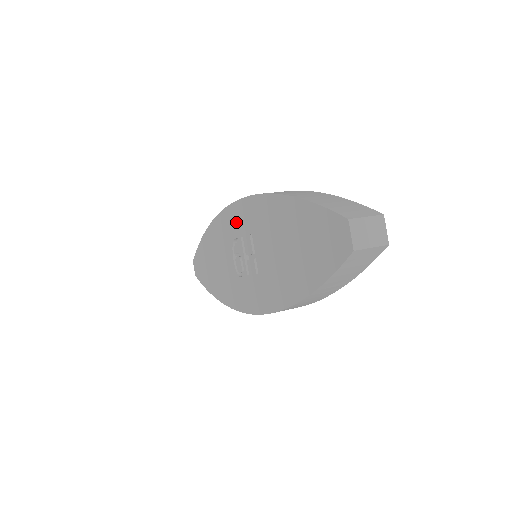
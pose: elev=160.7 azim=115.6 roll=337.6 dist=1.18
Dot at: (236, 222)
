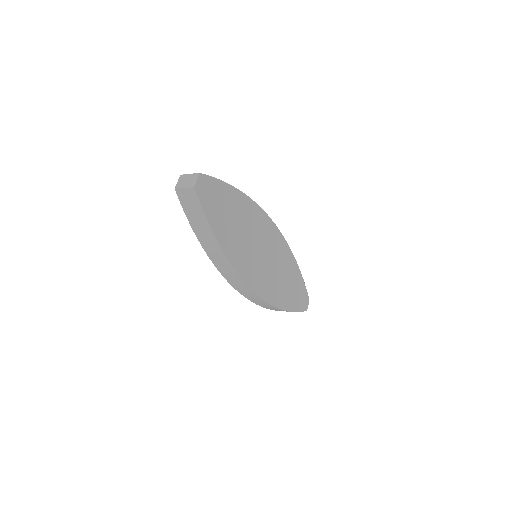
Dot at: occluded
